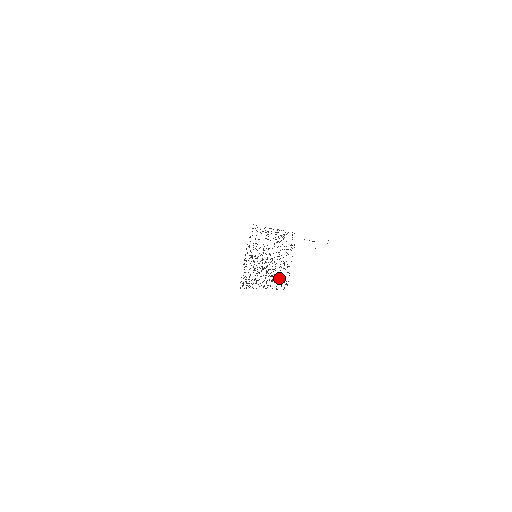
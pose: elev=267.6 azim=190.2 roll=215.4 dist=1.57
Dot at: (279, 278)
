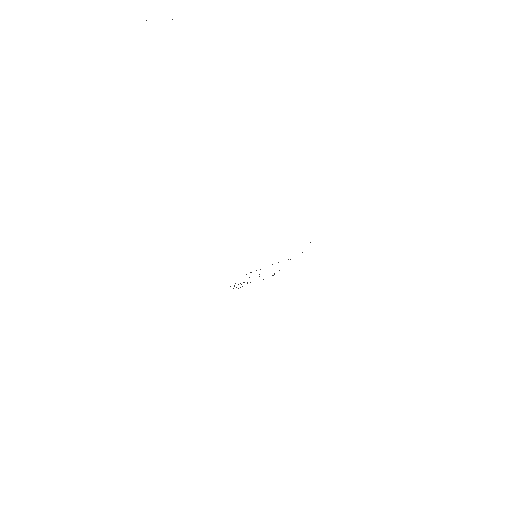
Dot at: occluded
